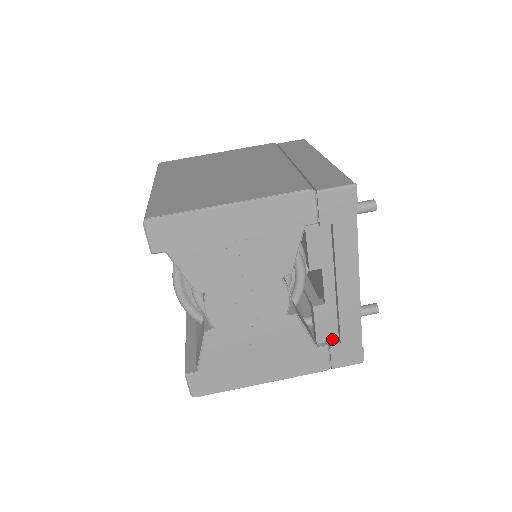
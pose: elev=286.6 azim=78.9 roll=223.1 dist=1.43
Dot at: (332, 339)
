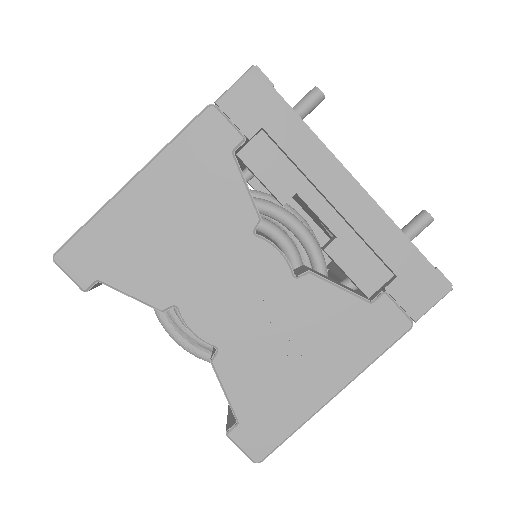
Dot at: (384, 280)
